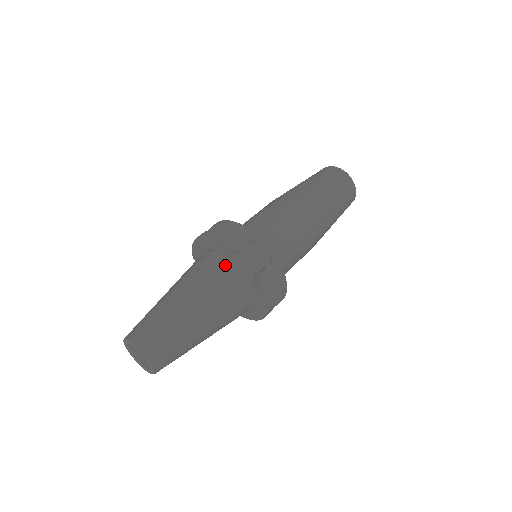
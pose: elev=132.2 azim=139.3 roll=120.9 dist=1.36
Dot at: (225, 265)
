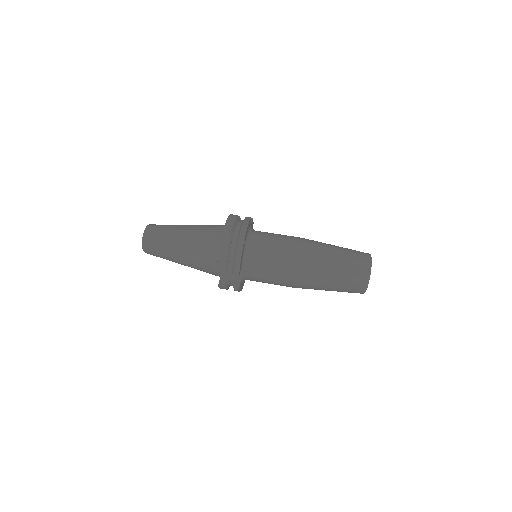
Dot at: (213, 262)
